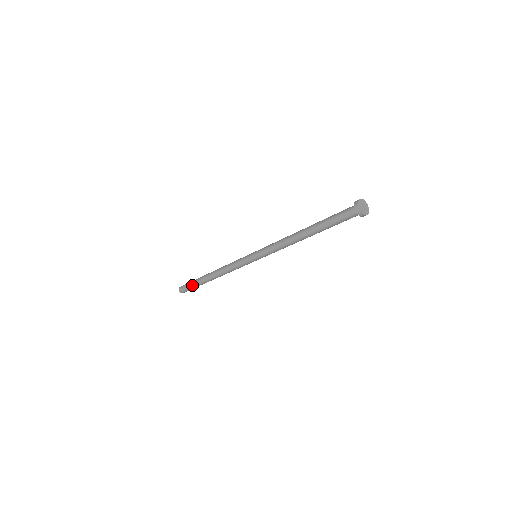
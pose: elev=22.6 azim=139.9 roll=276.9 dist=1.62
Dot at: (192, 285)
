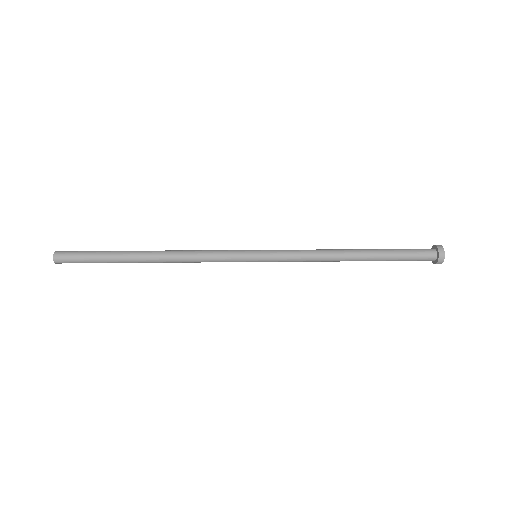
Dot at: occluded
